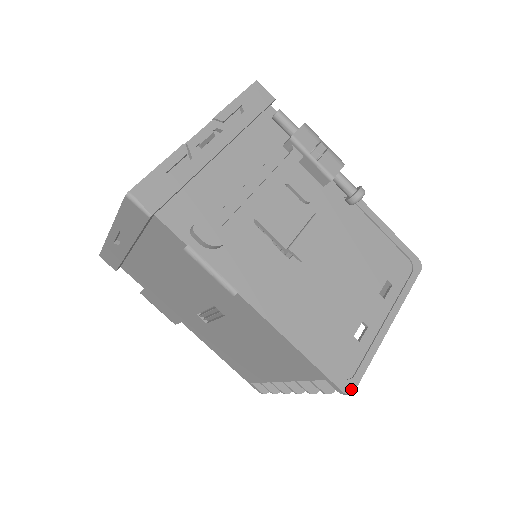
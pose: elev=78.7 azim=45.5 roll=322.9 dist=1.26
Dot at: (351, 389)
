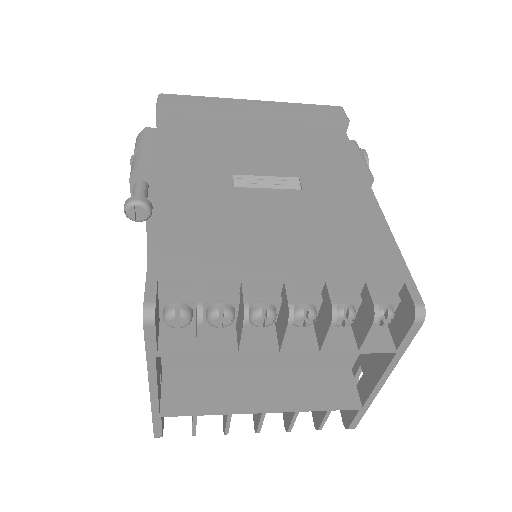
Dot at: (422, 316)
